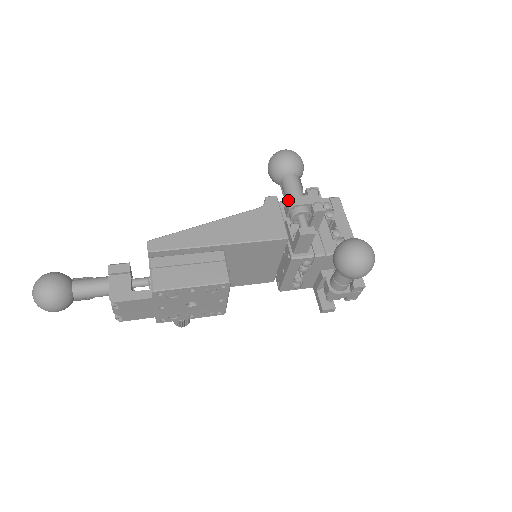
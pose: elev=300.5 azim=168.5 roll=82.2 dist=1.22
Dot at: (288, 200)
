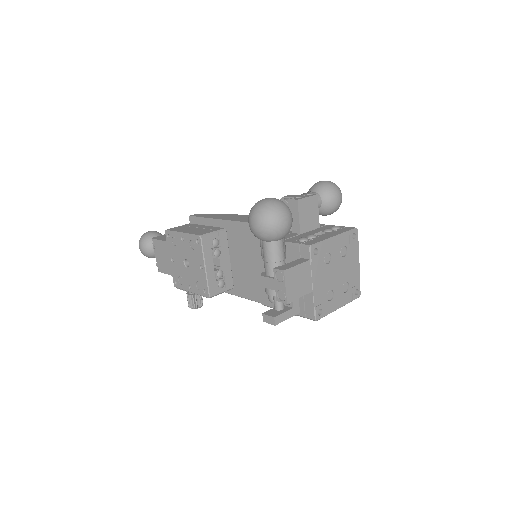
Dot at: occluded
